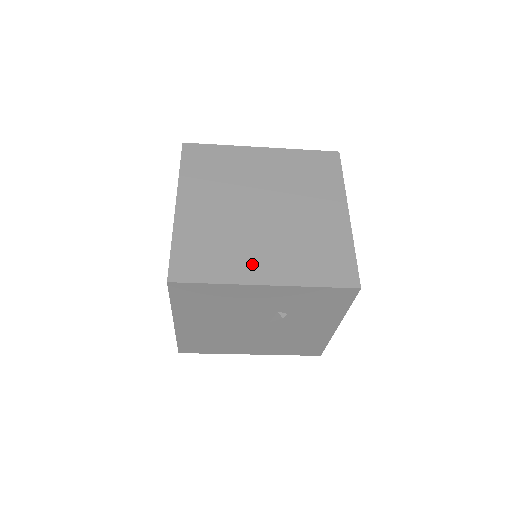
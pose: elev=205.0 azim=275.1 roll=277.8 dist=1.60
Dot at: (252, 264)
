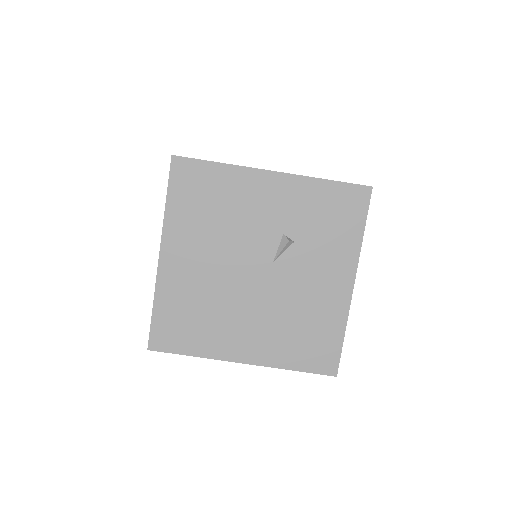
Dot at: occluded
